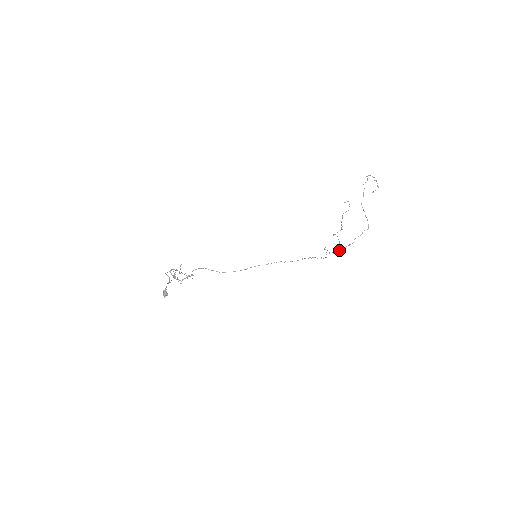
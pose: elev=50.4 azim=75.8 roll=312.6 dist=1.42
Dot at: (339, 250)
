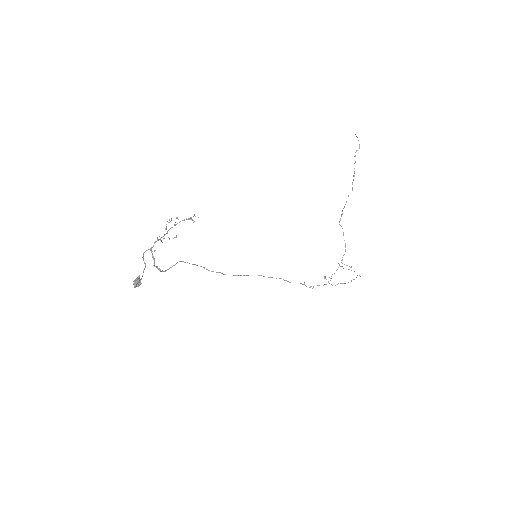
Dot at: (340, 283)
